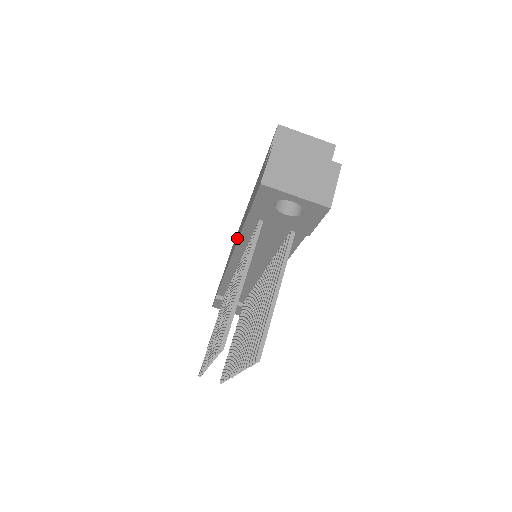
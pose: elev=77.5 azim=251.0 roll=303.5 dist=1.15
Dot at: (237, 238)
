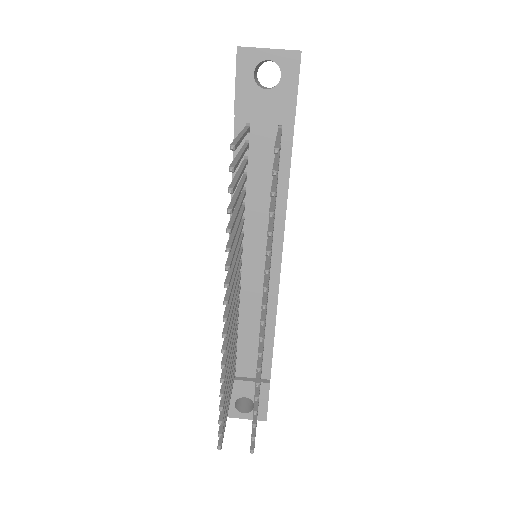
Dot at: occluded
